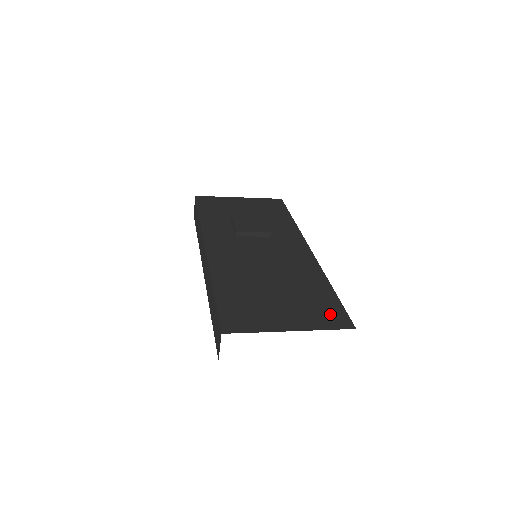
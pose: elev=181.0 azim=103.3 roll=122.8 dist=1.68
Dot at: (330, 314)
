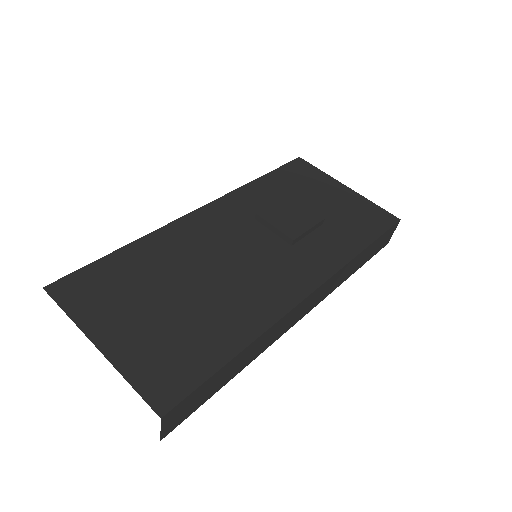
Dot at: (170, 373)
